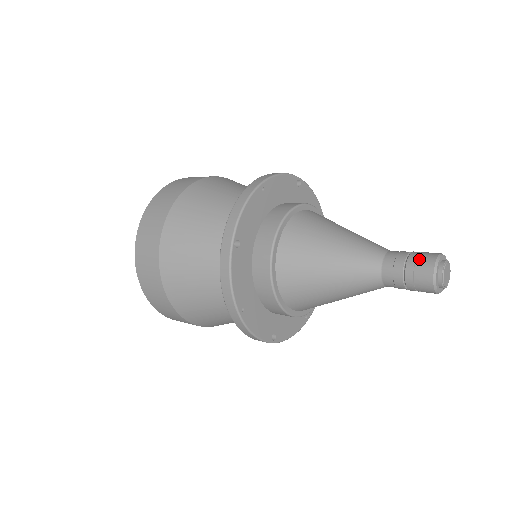
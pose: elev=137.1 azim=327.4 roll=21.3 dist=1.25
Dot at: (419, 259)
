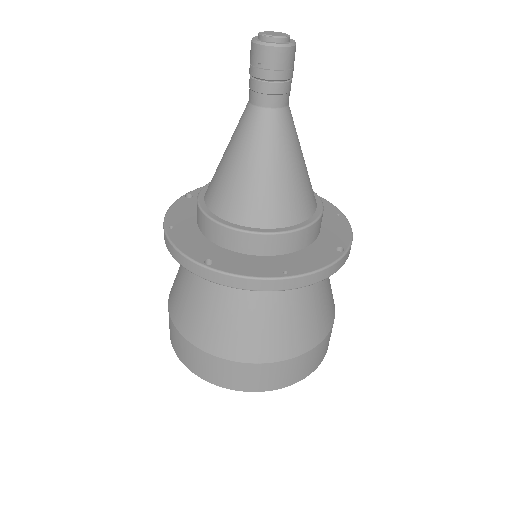
Dot at: occluded
